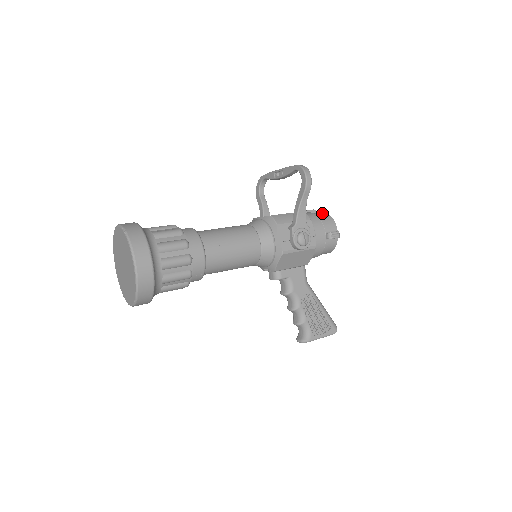
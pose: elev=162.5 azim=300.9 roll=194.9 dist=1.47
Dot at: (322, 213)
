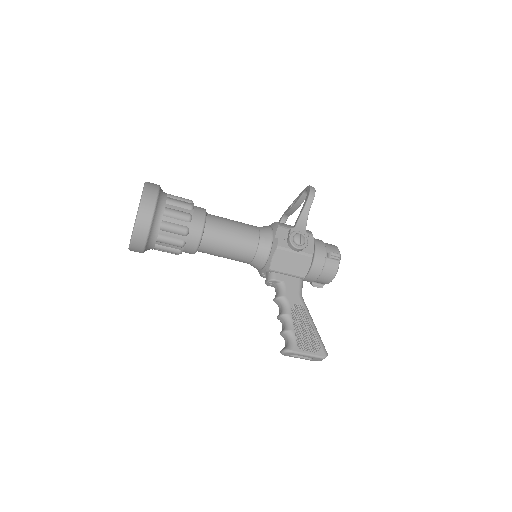
Dot at: occluded
